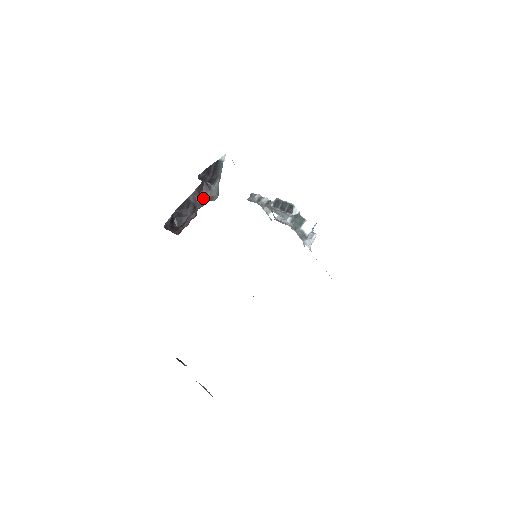
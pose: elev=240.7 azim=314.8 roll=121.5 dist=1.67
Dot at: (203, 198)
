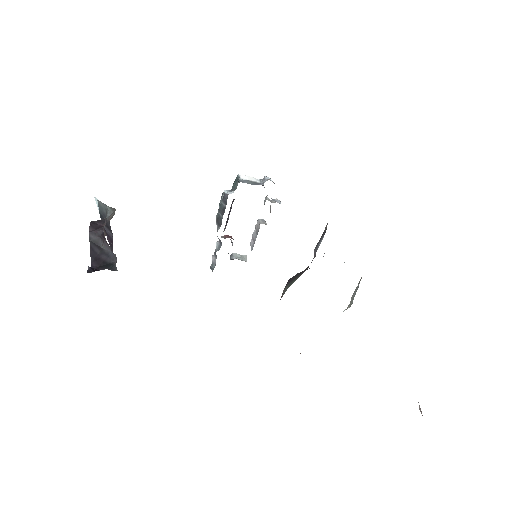
Dot at: (104, 226)
